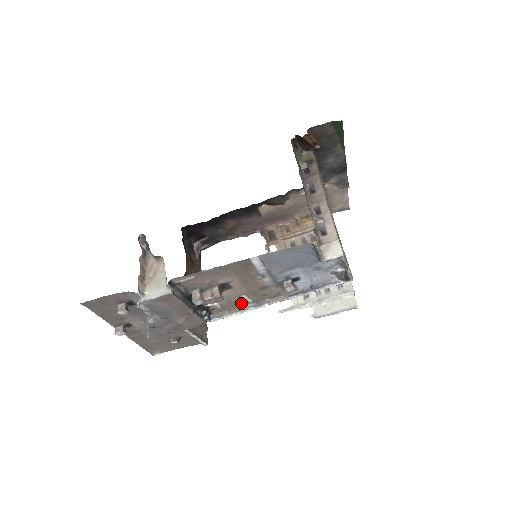
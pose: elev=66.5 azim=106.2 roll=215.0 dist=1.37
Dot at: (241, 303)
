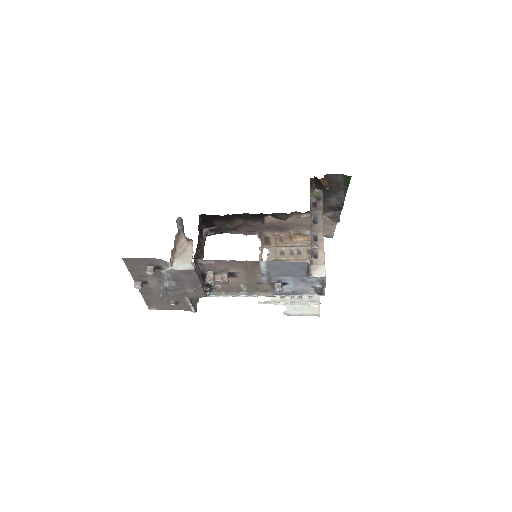
Dot at: (237, 289)
